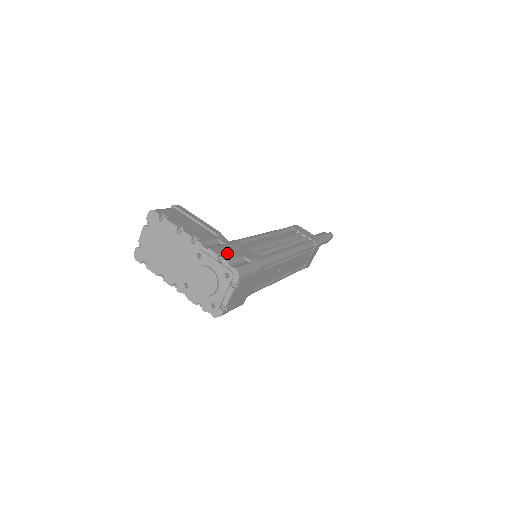
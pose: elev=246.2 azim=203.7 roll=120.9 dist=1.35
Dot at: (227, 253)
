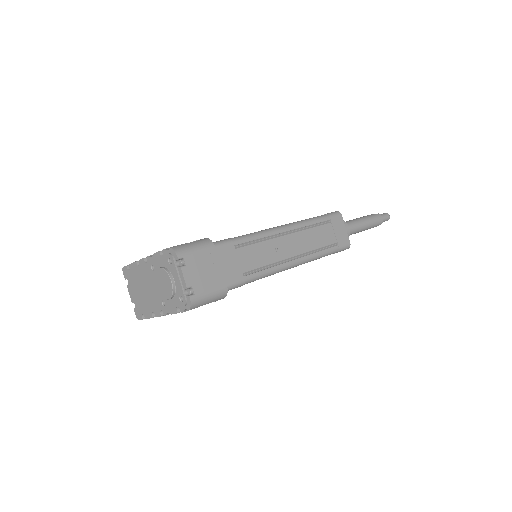
Dot at: occluded
